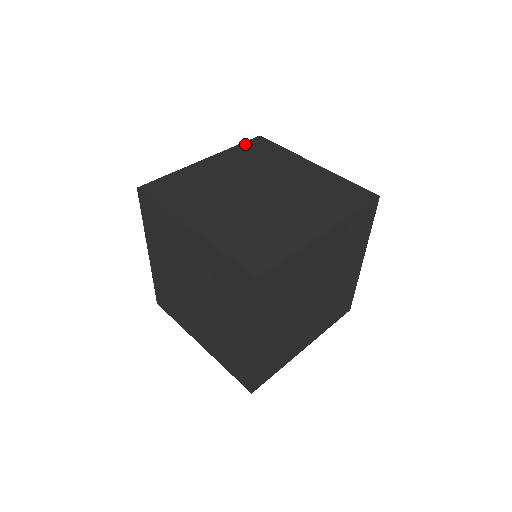
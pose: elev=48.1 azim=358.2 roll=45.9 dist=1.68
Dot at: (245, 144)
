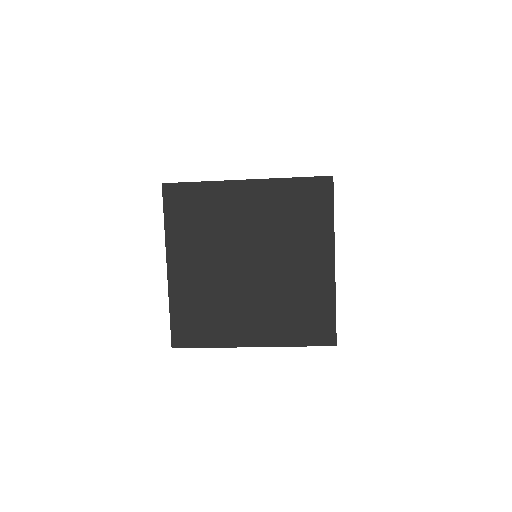
Dot at: occluded
